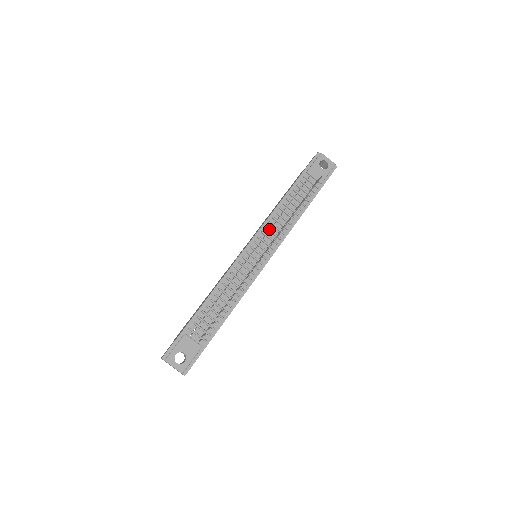
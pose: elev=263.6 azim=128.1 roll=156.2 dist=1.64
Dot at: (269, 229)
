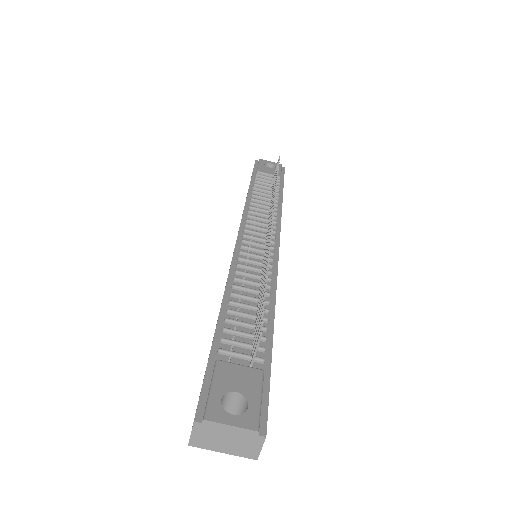
Dot at: (254, 216)
